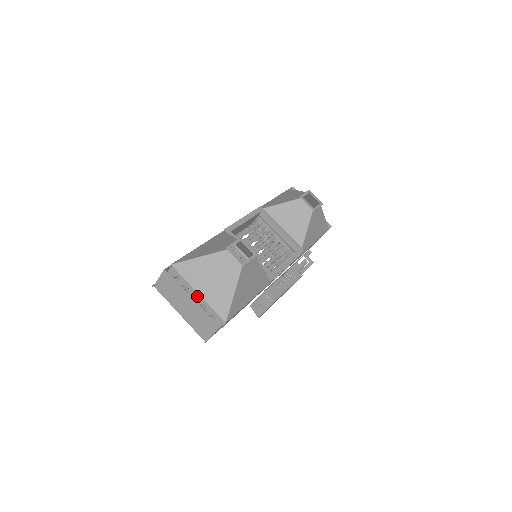
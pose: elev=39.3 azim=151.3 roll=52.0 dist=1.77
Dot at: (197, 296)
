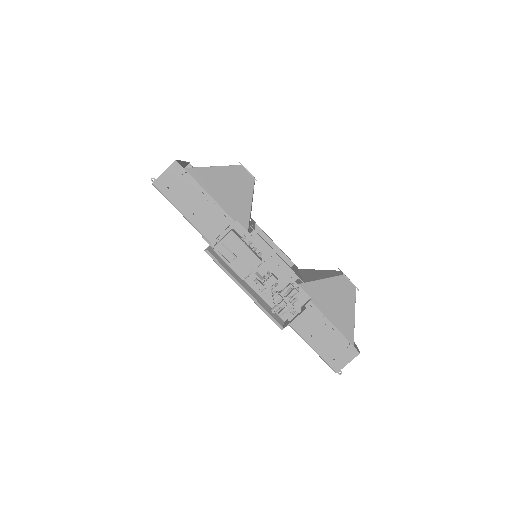
Dot at: occluded
